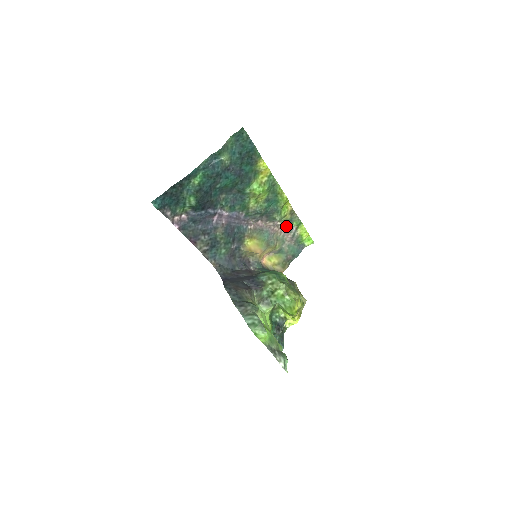
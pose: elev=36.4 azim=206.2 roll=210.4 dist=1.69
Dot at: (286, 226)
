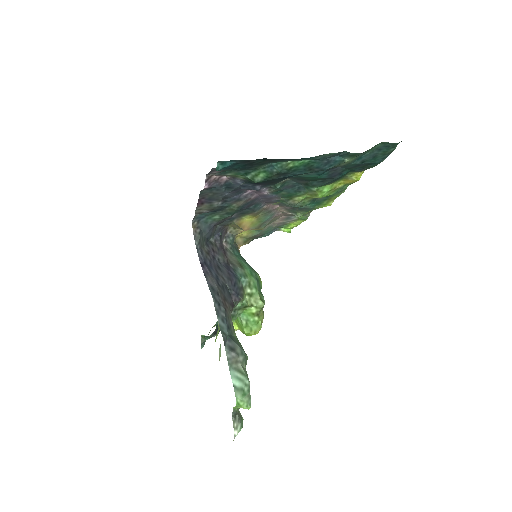
Dot at: (290, 215)
